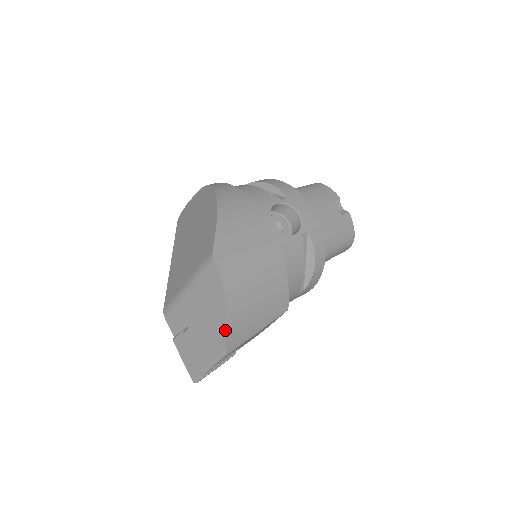
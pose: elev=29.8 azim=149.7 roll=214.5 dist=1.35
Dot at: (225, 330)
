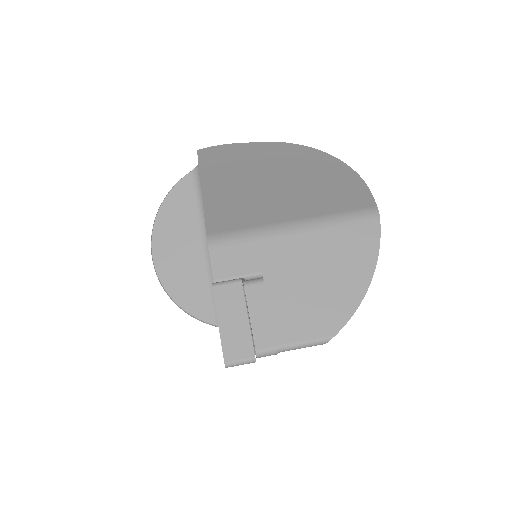
Dot at: (352, 308)
